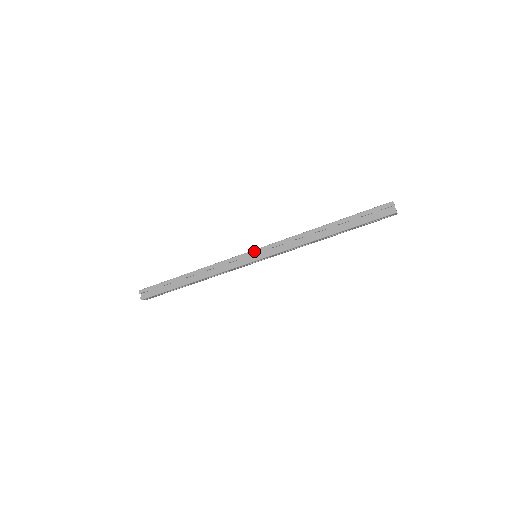
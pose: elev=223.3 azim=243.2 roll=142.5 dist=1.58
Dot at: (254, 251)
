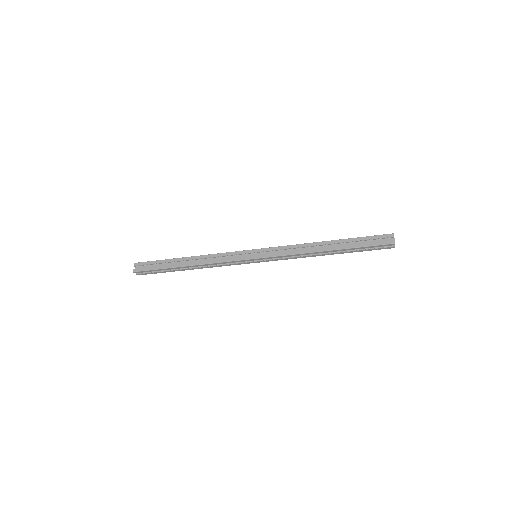
Dot at: (256, 250)
